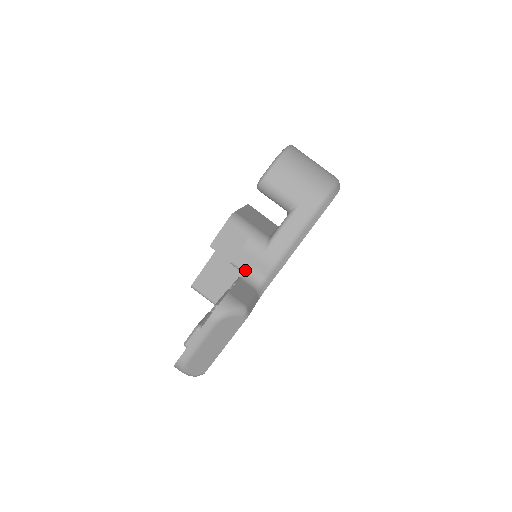
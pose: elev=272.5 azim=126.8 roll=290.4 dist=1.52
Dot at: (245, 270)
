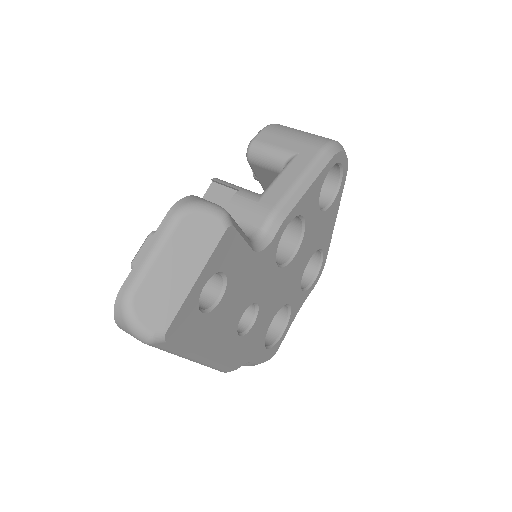
Dot at: occluded
